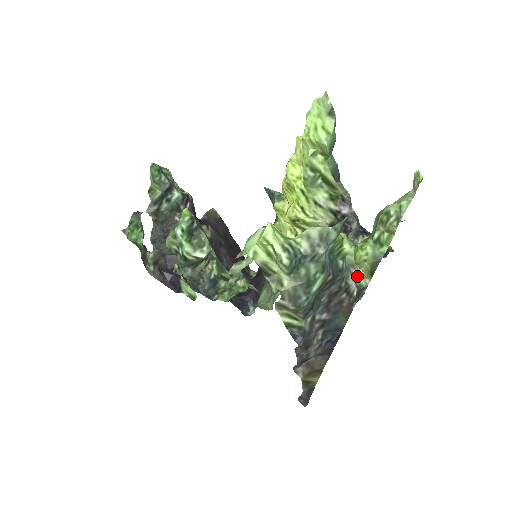
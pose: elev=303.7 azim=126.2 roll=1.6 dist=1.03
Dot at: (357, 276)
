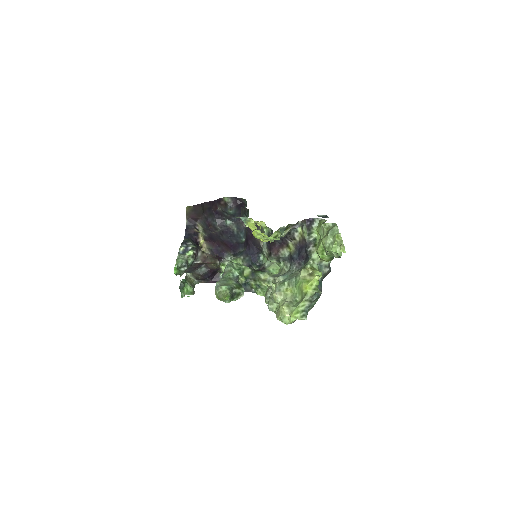
Dot at: (325, 263)
